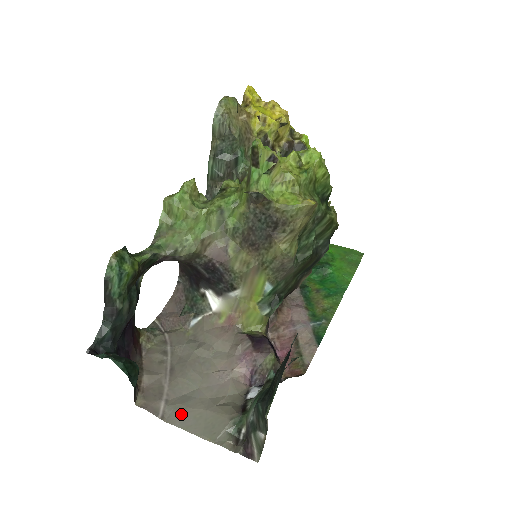
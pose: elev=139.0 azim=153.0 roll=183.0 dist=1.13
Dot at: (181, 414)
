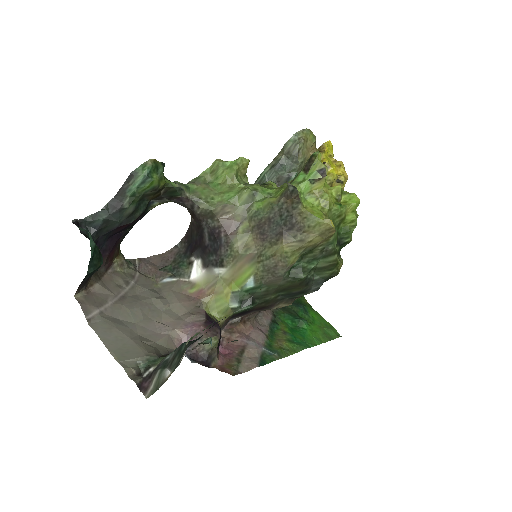
Dot at: (107, 327)
